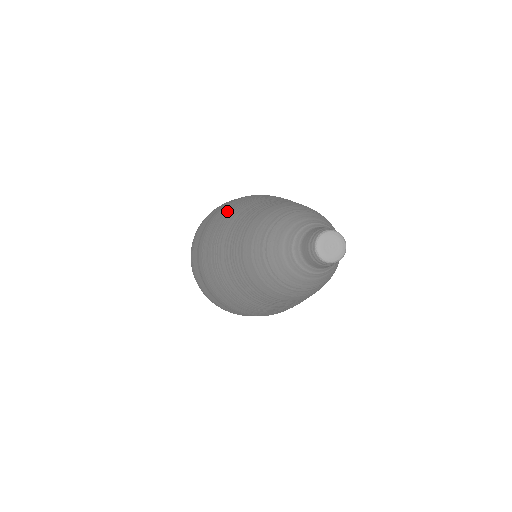
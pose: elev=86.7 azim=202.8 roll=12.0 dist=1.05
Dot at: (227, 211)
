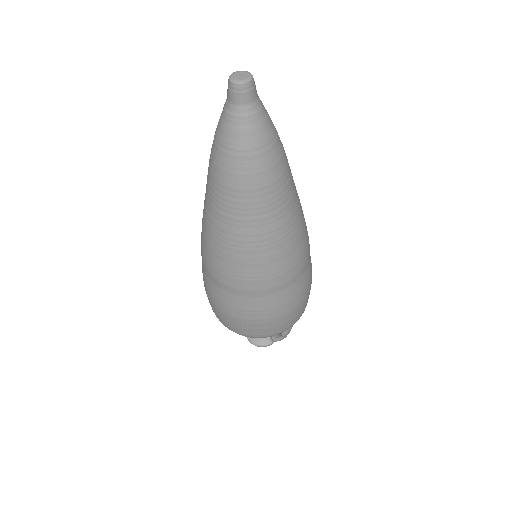
Dot at: occluded
